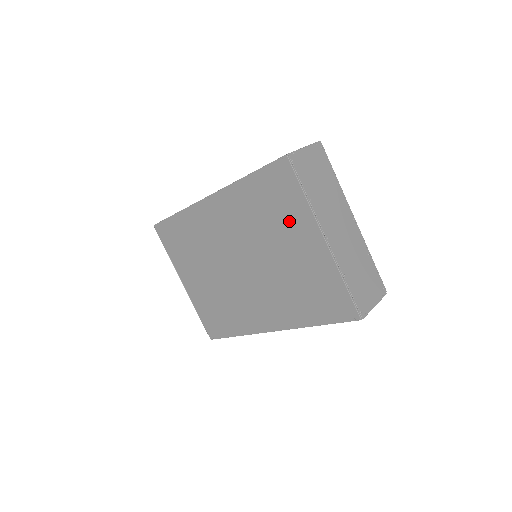
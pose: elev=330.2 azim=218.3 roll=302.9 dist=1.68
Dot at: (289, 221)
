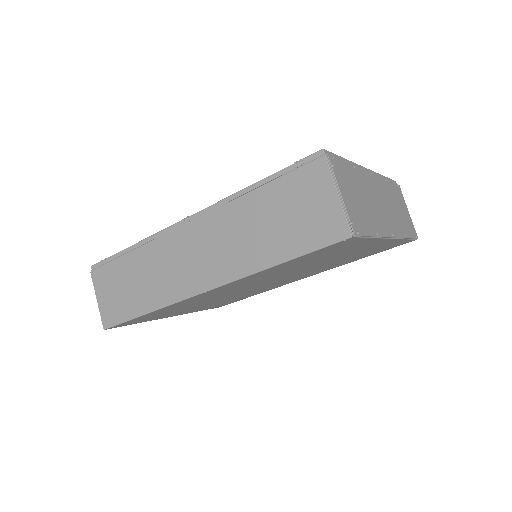
Dot at: (343, 252)
